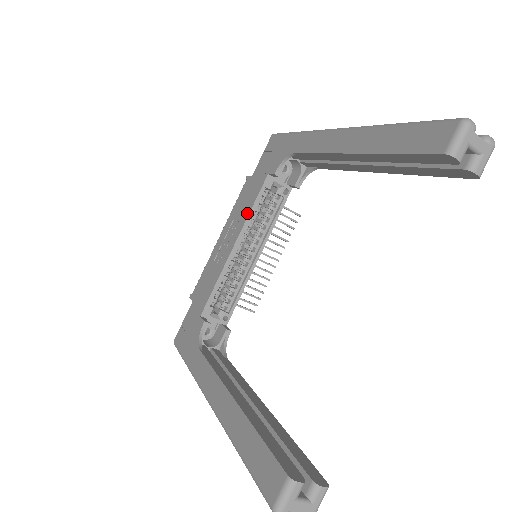
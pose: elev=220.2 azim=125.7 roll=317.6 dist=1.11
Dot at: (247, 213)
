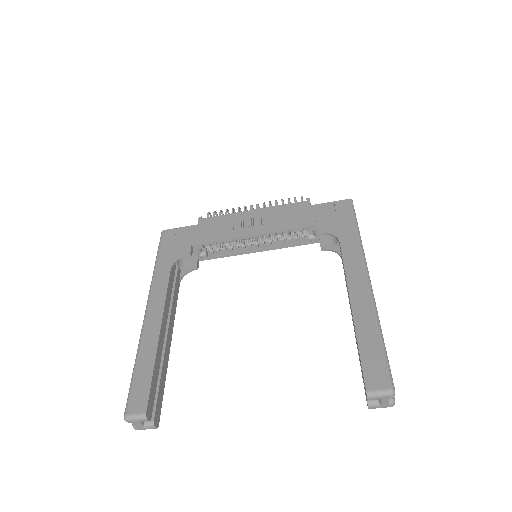
Dot at: (281, 228)
